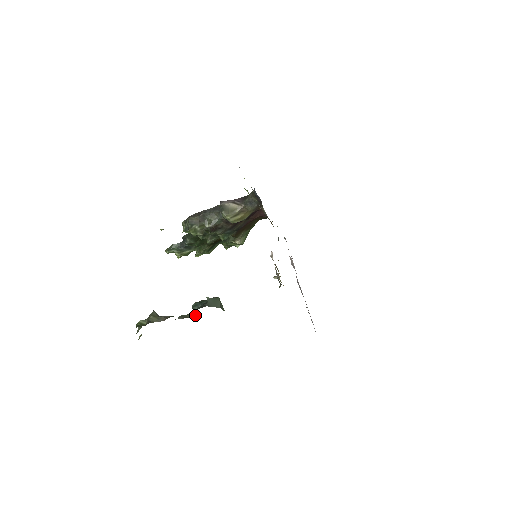
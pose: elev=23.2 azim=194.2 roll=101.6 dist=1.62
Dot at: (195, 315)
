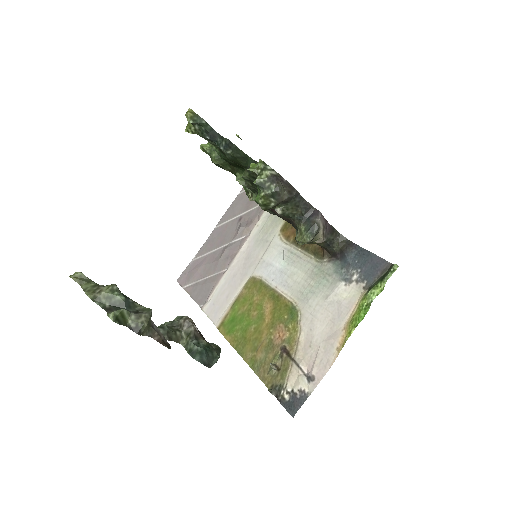
Dot at: (180, 342)
